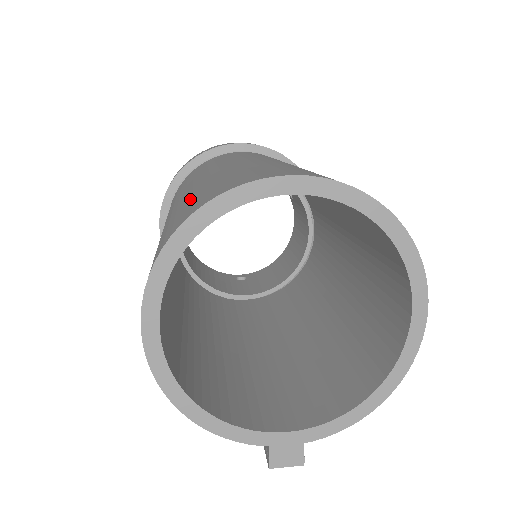
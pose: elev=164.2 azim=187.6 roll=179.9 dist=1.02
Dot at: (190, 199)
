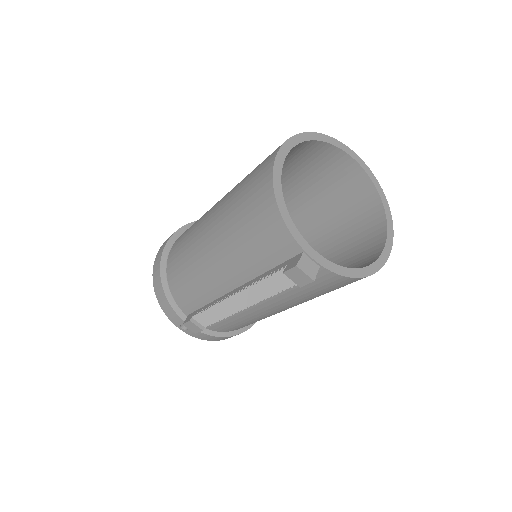
Dot at: occluded
